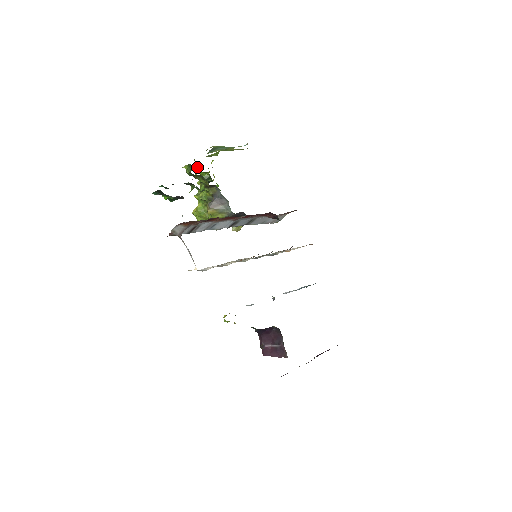
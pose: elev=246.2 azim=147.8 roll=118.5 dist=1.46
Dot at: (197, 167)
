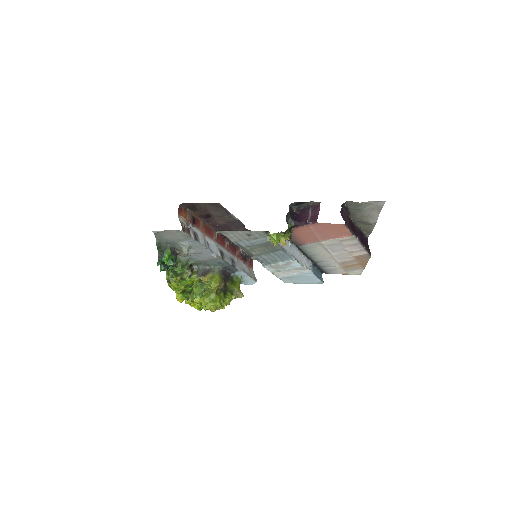
Dot at: (178, 297)
